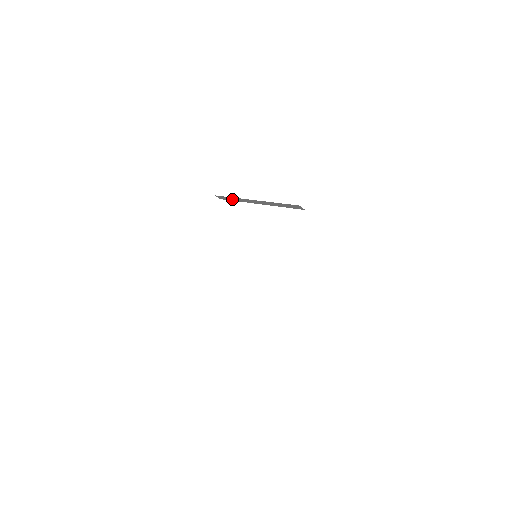
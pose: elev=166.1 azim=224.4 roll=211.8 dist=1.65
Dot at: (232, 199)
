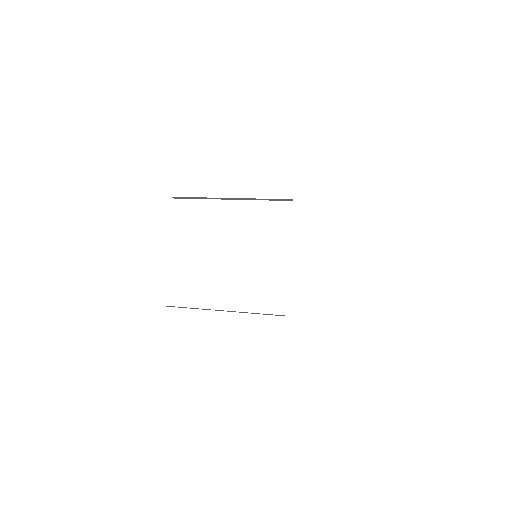
Dot at: (195, 198)
